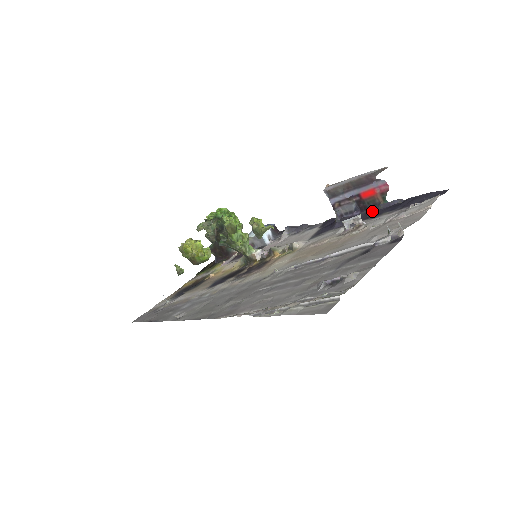
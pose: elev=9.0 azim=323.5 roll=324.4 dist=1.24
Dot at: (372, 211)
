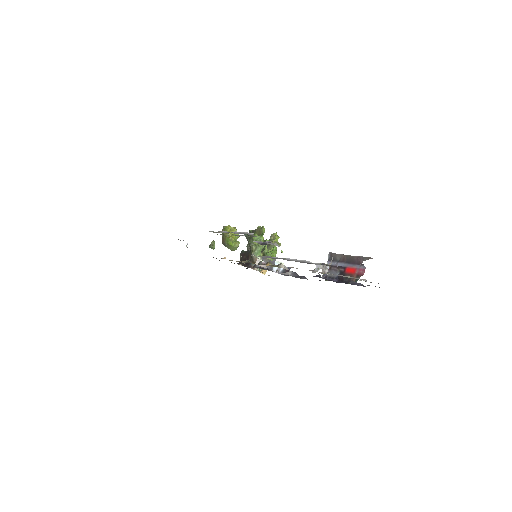
Dot at: (343, 282)
